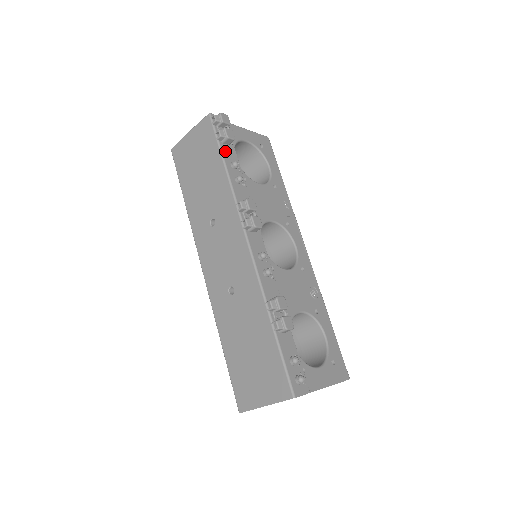
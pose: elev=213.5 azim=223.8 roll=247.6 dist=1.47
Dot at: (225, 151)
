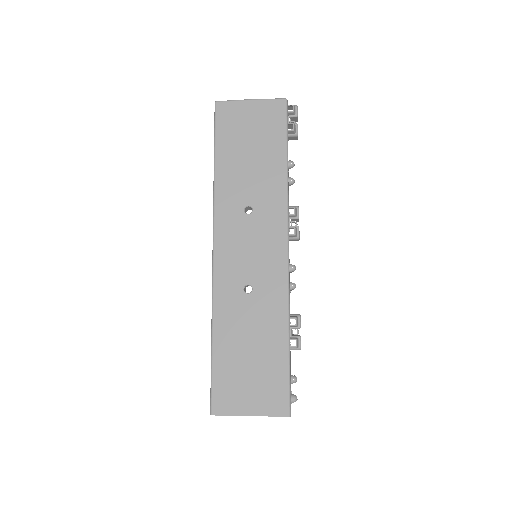
Dot at: occluded
